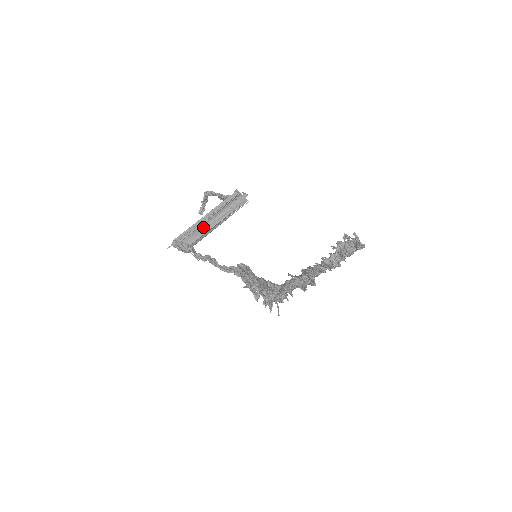
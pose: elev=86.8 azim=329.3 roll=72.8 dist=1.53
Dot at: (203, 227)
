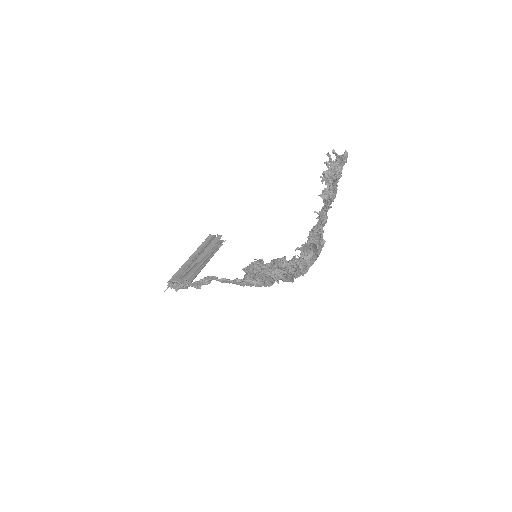
Dot at: (192, 266)
